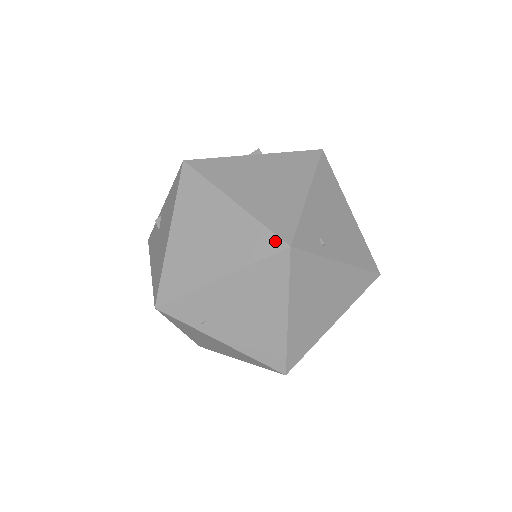
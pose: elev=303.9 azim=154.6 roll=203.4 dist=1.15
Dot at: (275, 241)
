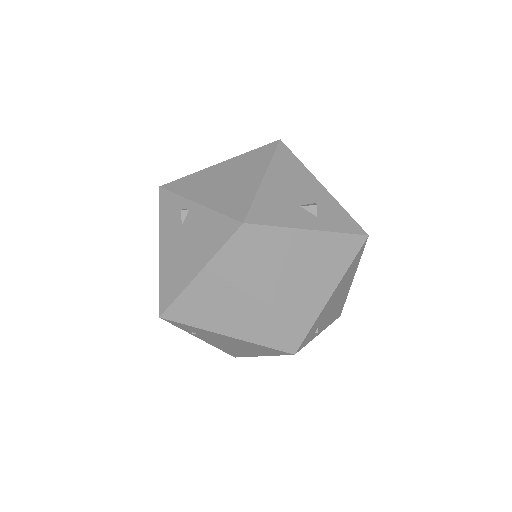
Dot at: (286, 344)
